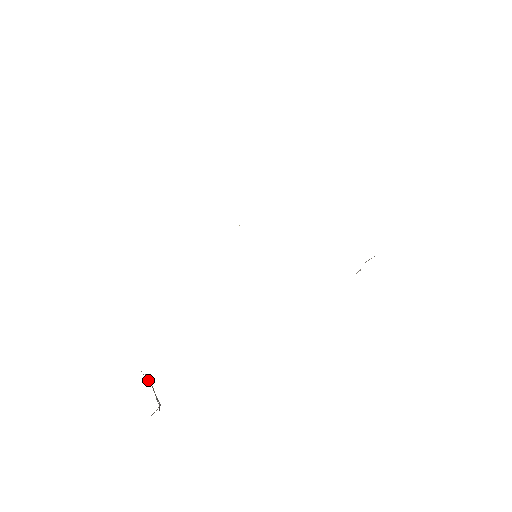
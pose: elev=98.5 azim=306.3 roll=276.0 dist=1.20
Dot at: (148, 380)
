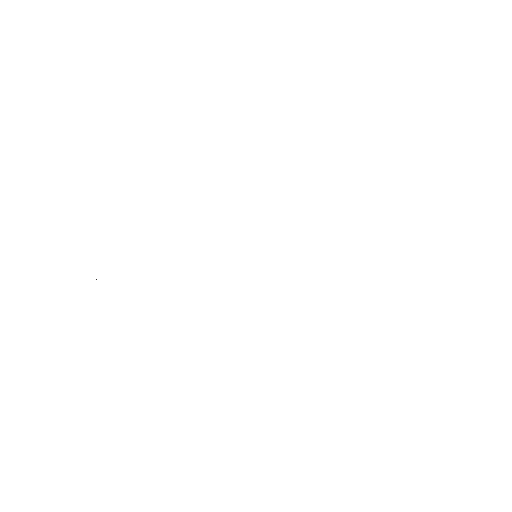
Dot at: occluded
